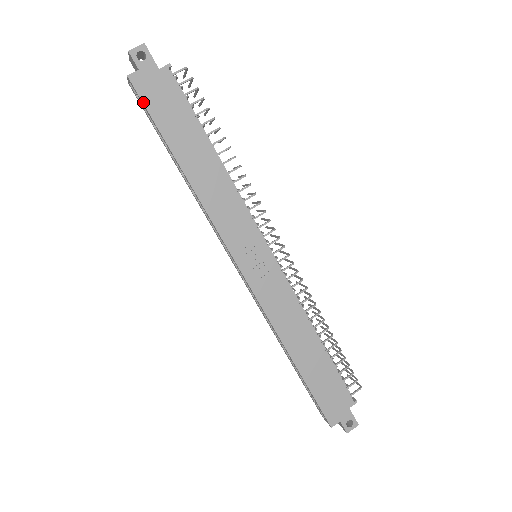
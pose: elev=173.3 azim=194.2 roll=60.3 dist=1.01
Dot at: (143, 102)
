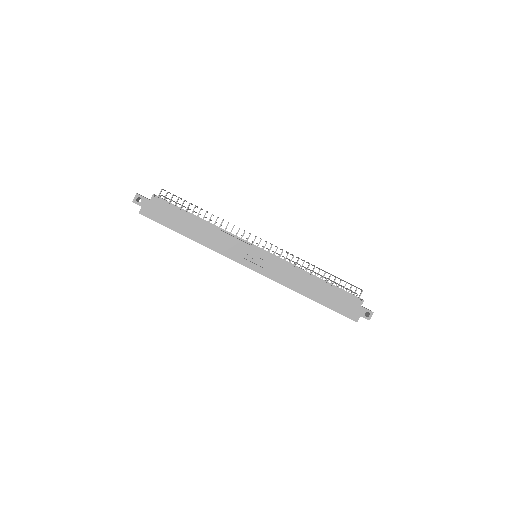
Dot at: (153, 220)
